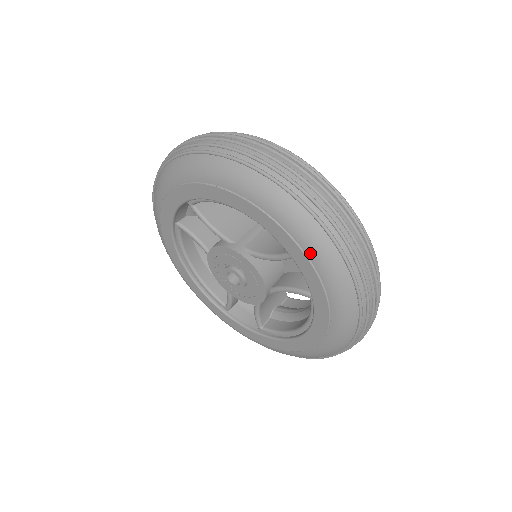
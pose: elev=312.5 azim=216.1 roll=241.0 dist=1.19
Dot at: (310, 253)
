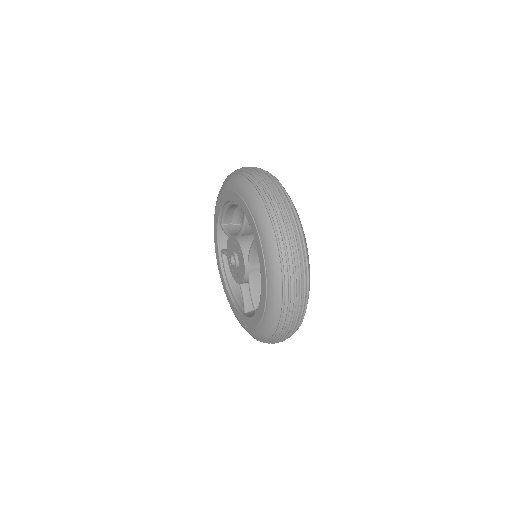
Dot at: (245, 198)
